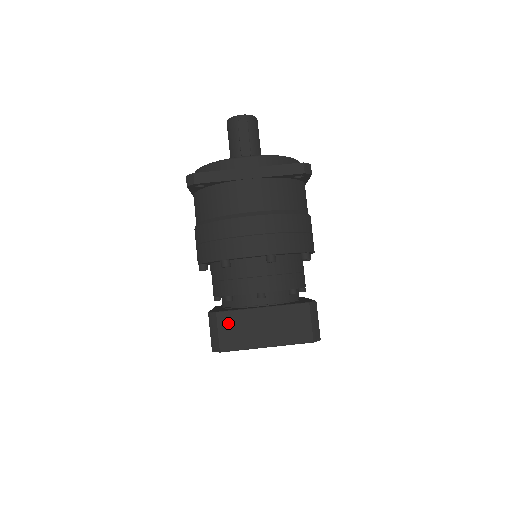
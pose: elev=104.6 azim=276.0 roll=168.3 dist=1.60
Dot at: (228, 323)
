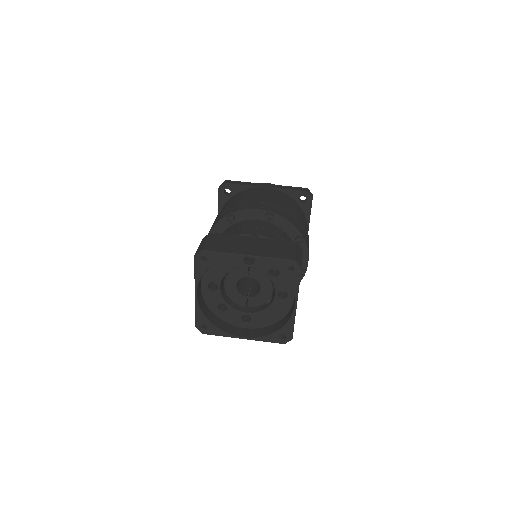
Dot at: (218, 238)
